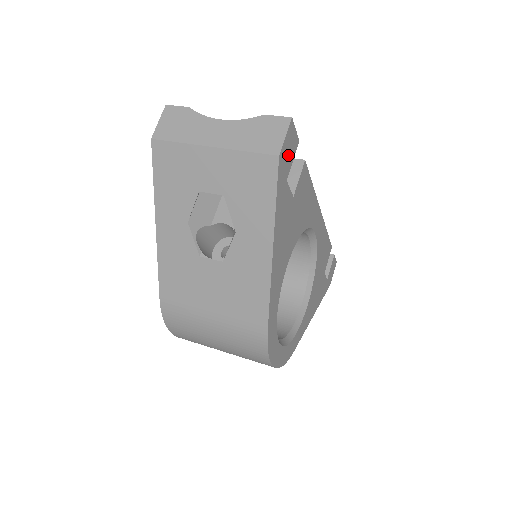
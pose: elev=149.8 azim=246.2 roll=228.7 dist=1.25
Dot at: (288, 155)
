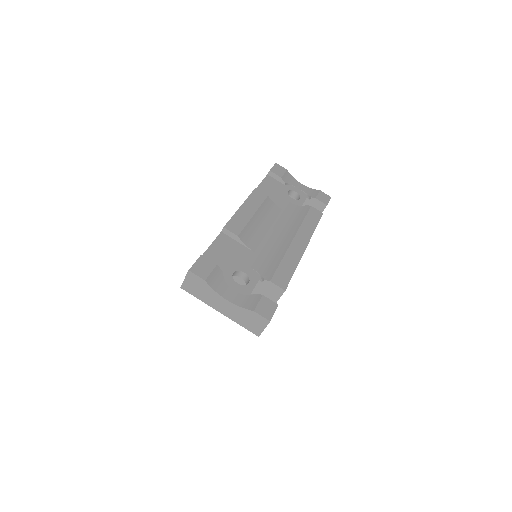
Dot at: occluded
